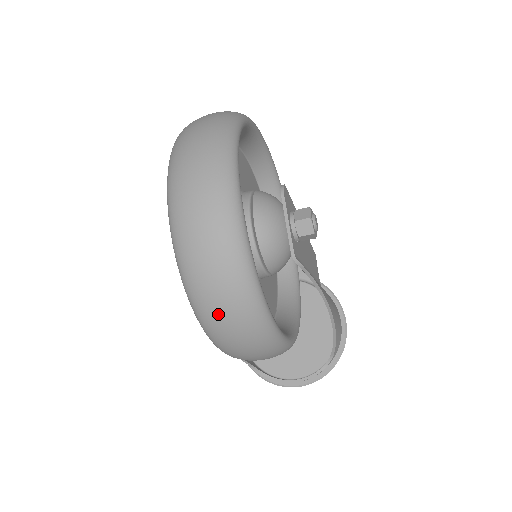
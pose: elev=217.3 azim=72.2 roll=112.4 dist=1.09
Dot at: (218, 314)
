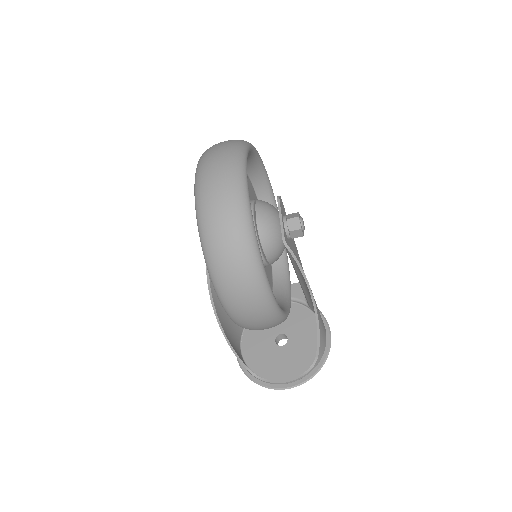
Dot at: (223, 256)
